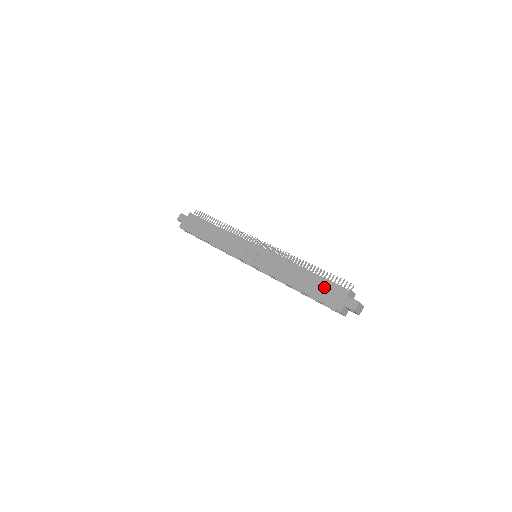
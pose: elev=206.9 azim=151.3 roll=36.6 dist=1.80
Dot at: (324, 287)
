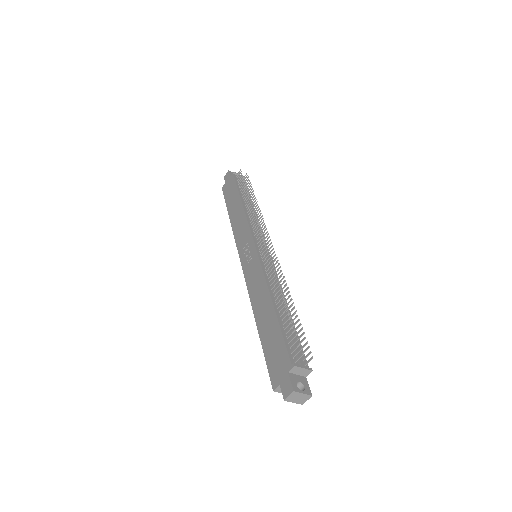
Dot at: (276, 342)
